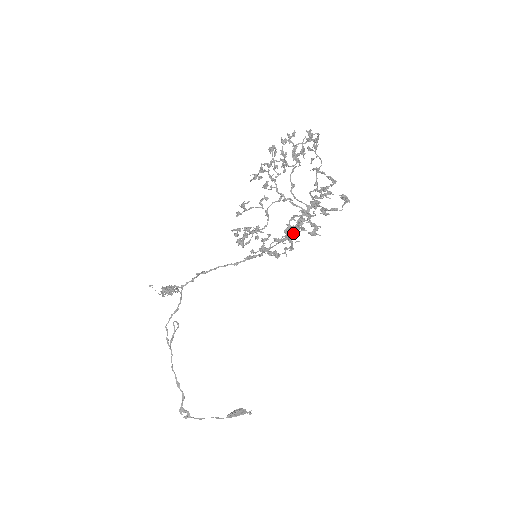
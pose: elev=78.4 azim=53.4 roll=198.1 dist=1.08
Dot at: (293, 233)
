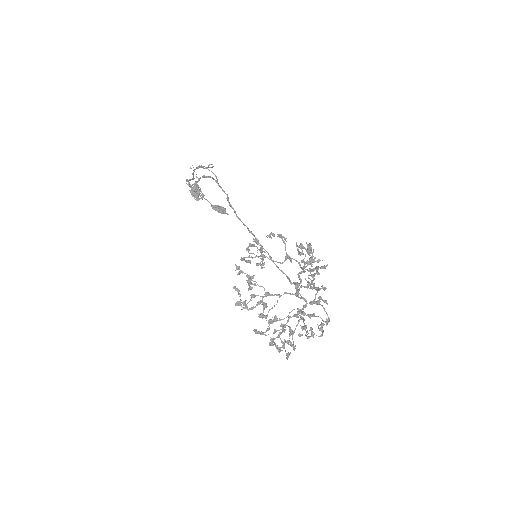
Dot at: (288, 279)
